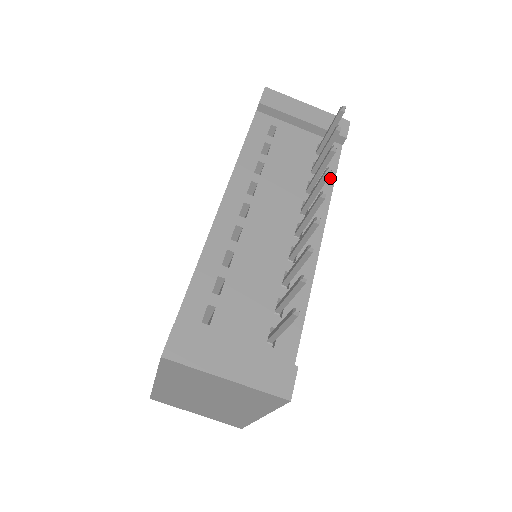
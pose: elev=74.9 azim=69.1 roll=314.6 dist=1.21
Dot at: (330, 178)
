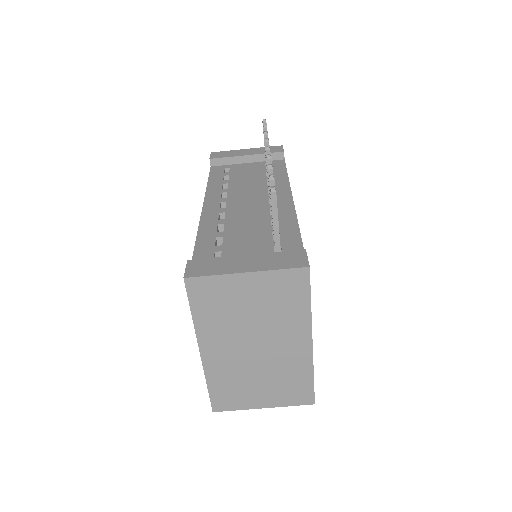
Dot at: (283, 174)
